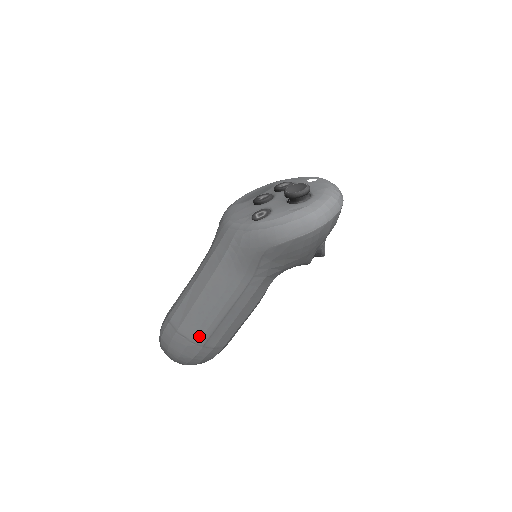
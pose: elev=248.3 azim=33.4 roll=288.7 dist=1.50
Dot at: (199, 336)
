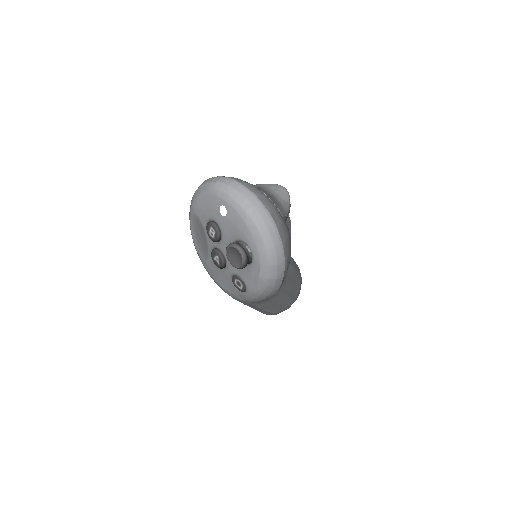
Dot at: (288, 305)
